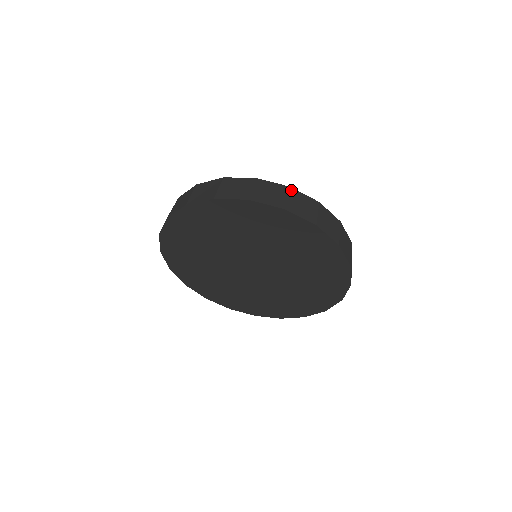
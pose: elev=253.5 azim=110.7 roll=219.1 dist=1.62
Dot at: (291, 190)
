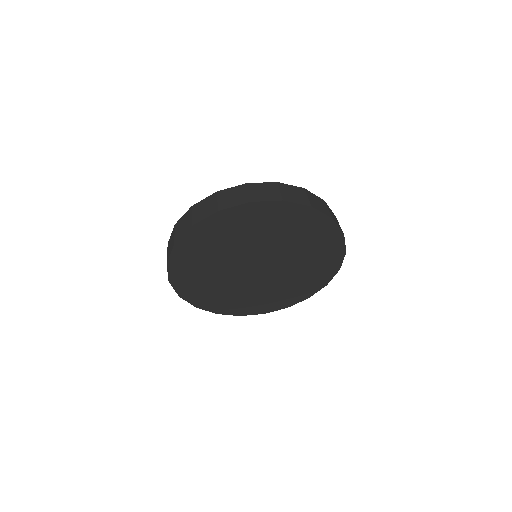
Dot at: (218, 193)
